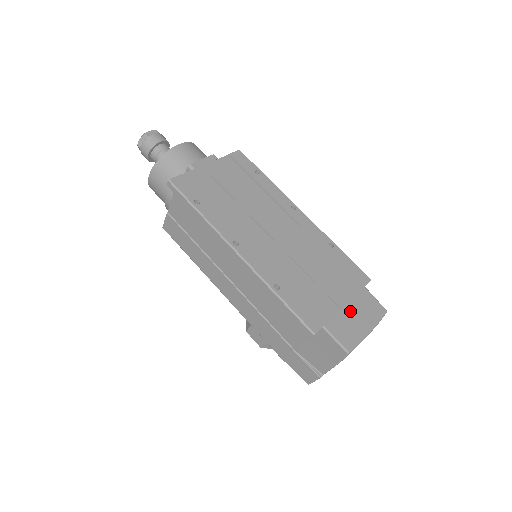
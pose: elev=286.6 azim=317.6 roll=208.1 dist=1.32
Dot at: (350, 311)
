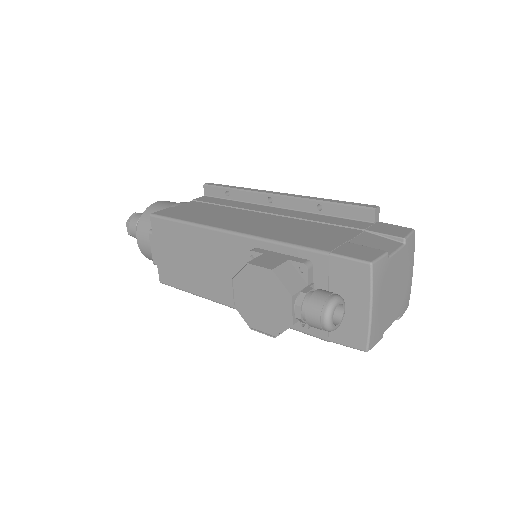
Dot at: occluded
